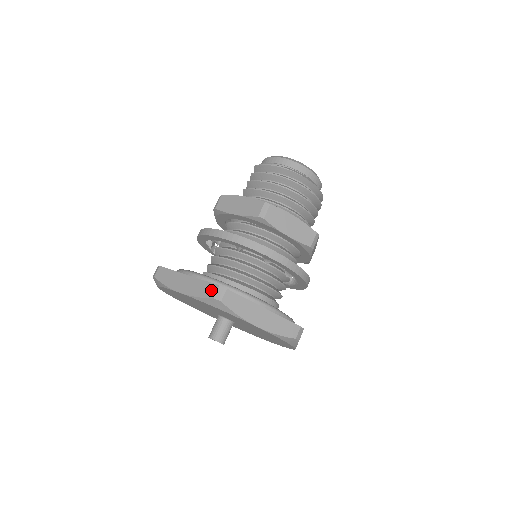
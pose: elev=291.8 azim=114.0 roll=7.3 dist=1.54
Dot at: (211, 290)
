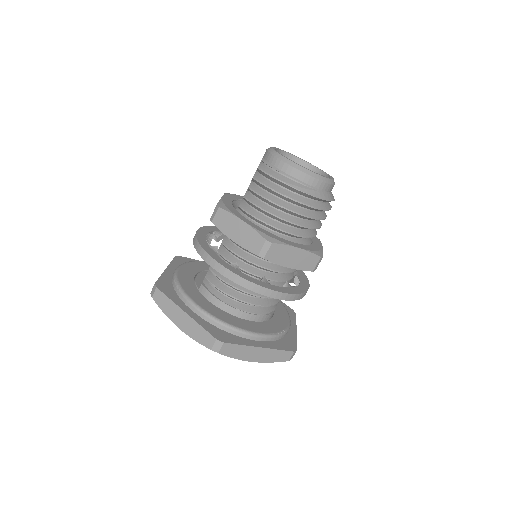
Dot at: (208, 340)
